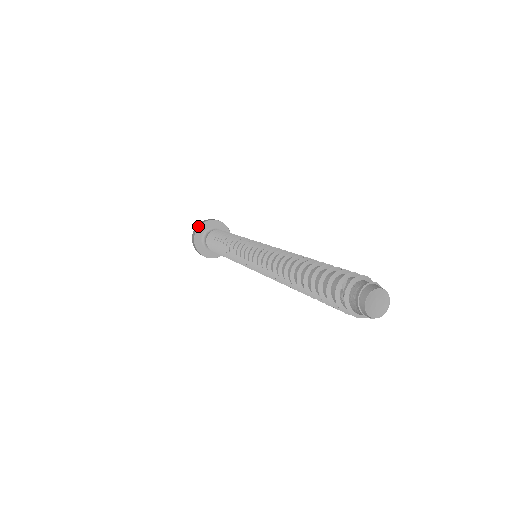
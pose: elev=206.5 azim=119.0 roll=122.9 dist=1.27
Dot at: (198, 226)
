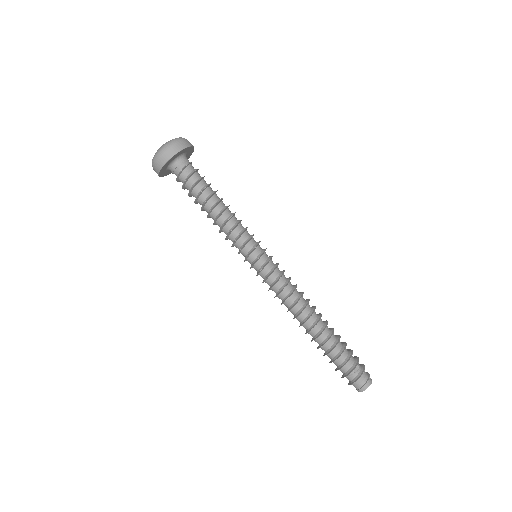
Dot at: (179, 150)
